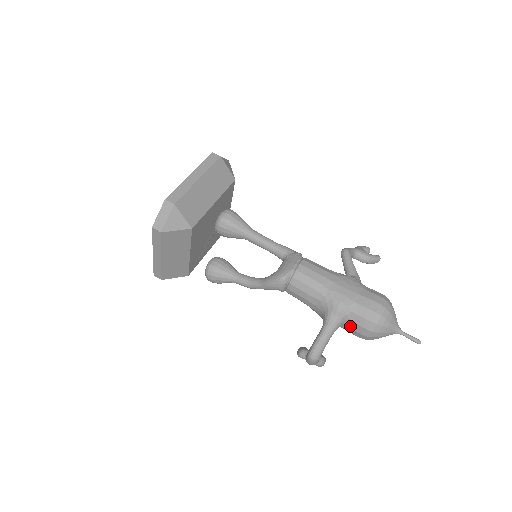
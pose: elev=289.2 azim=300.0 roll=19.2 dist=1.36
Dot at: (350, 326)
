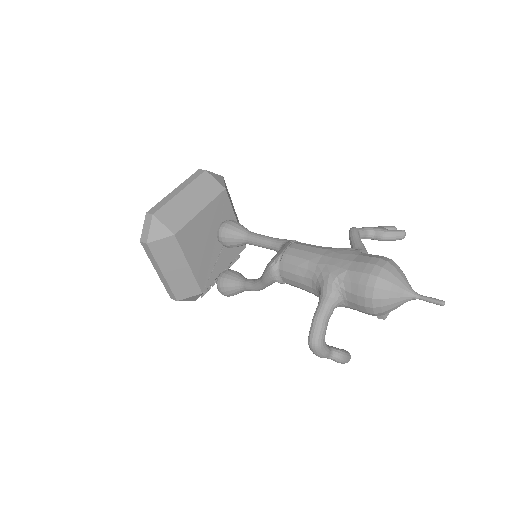
Dot at: (350, 300)
